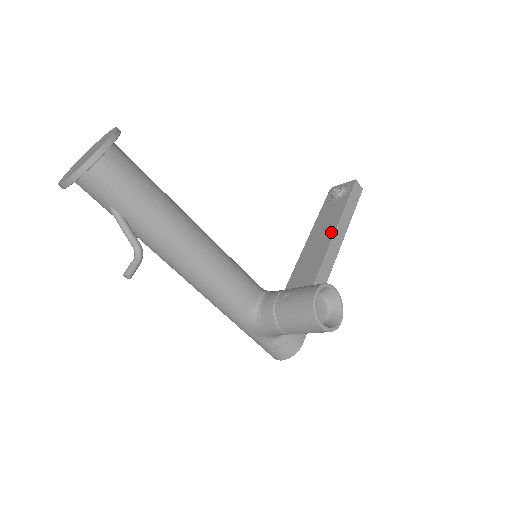
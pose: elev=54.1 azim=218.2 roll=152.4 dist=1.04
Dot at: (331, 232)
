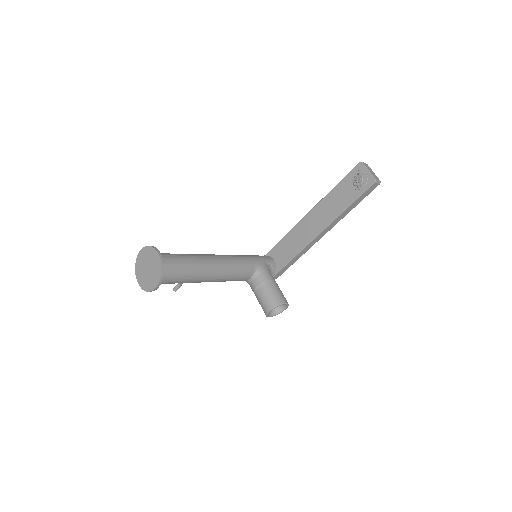
Dot at: (328, 221)
